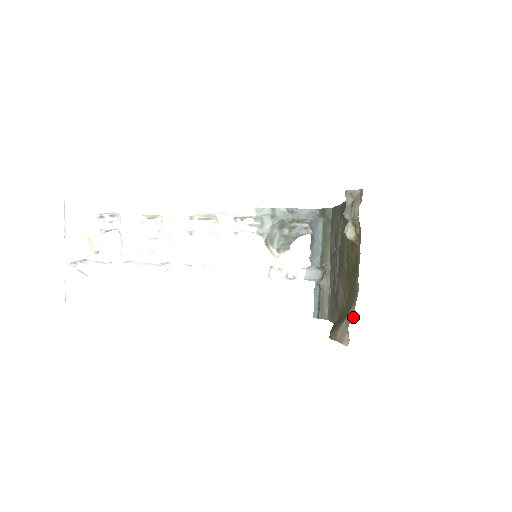
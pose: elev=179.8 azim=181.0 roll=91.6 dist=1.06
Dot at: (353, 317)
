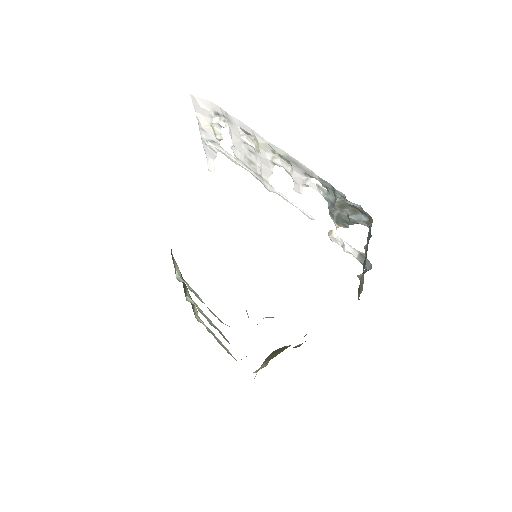
Dot at: occluded
